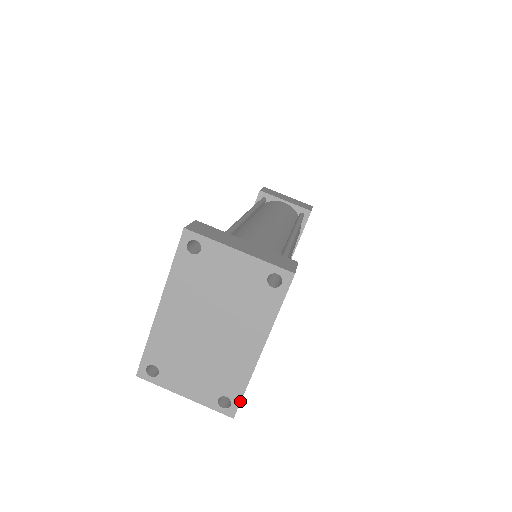
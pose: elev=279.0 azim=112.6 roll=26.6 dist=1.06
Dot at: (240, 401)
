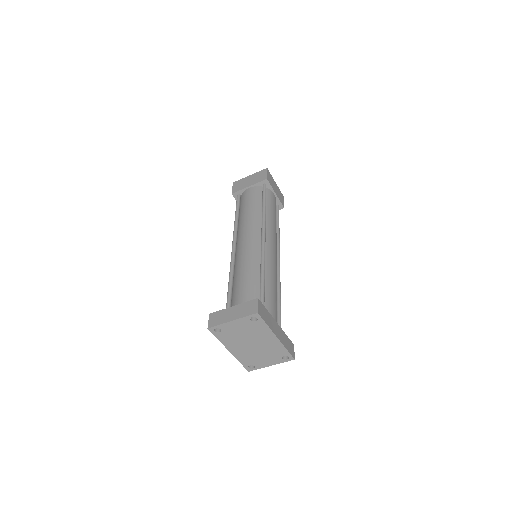
Dot at: (290, 354)
